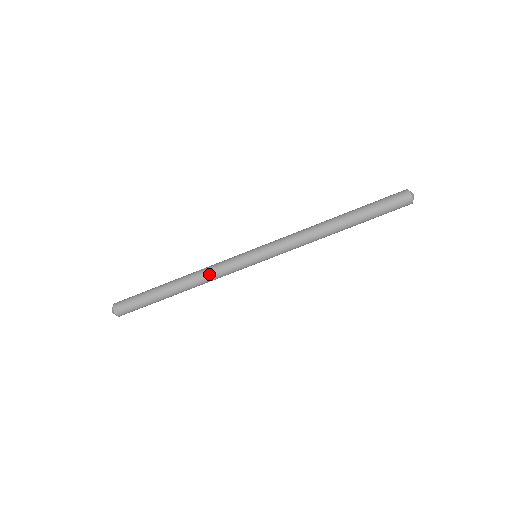
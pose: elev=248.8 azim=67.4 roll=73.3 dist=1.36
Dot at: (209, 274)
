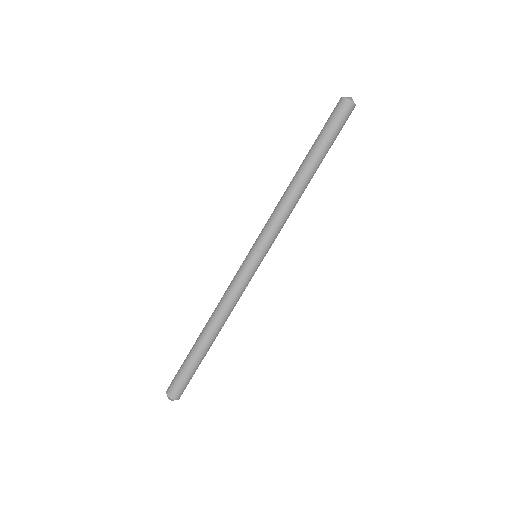
Dot at: (229, 304)
